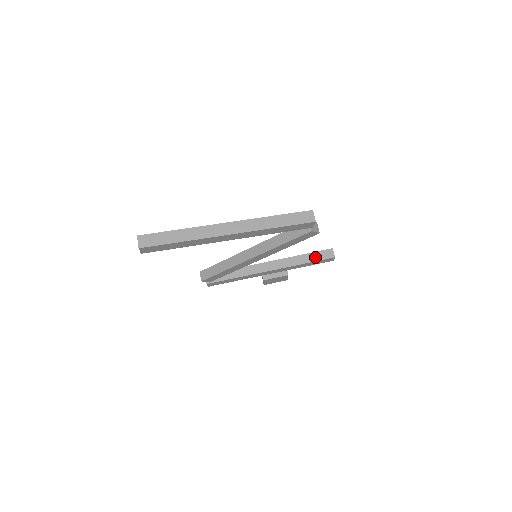
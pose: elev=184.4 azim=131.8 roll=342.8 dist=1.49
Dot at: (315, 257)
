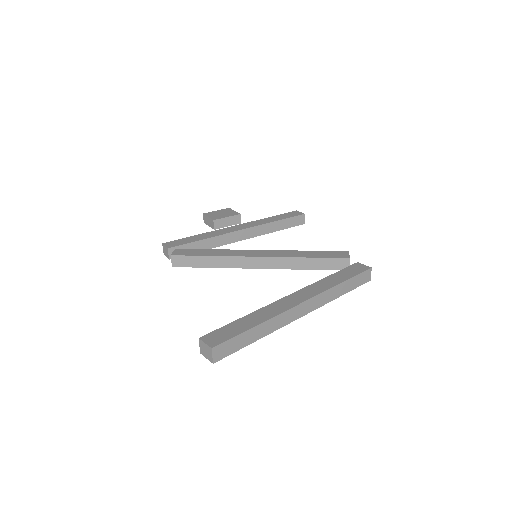
Dot at: (287, 224)
